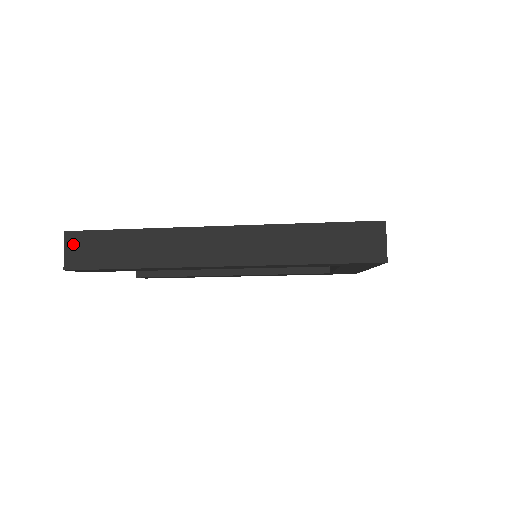
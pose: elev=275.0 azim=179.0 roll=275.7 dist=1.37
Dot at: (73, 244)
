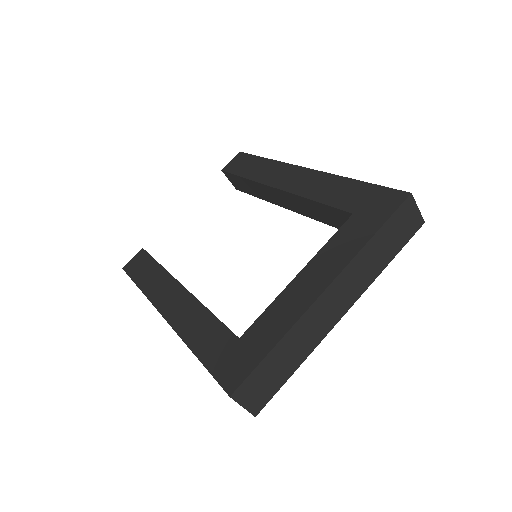
Dot at: occluded
